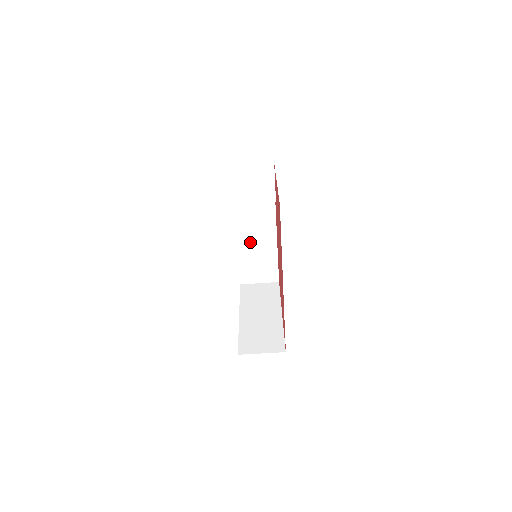
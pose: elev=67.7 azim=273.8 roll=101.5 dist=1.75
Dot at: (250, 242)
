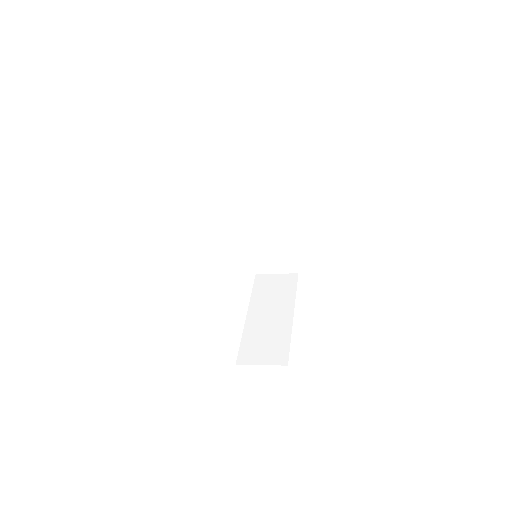
Dot at: (261, 231)
